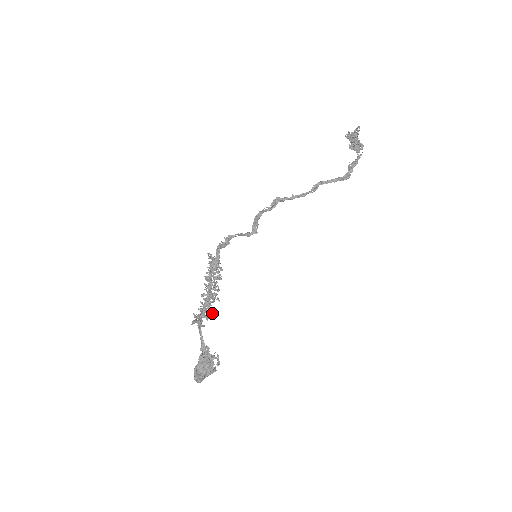
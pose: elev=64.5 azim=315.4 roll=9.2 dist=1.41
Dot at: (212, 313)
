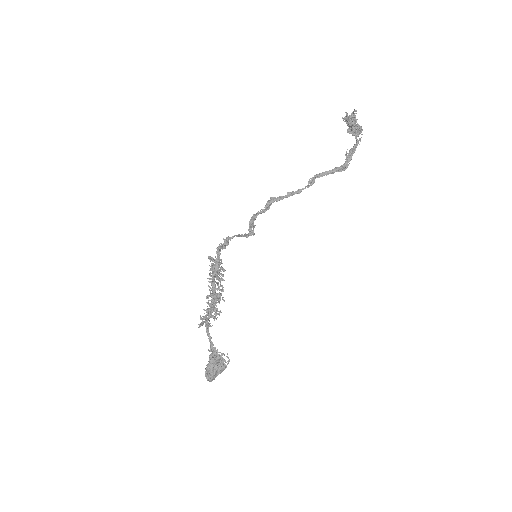
Dot at: (219, 313)
